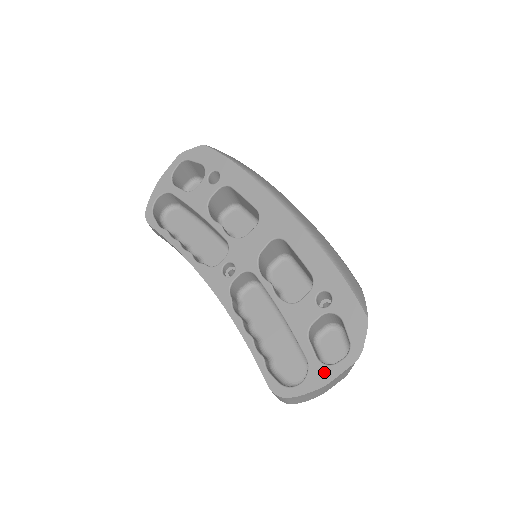
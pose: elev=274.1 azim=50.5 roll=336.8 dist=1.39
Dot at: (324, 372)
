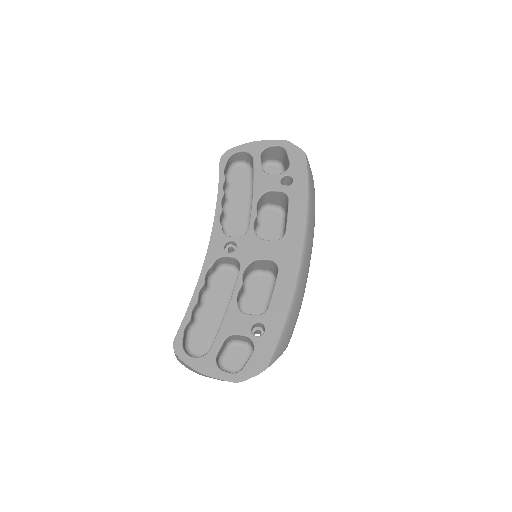
Dot at: (211, 367)
